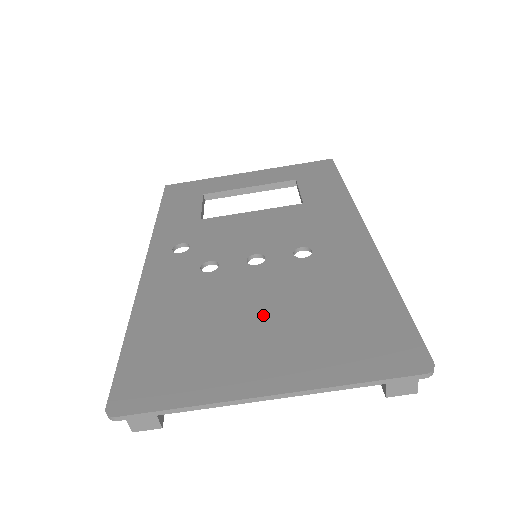
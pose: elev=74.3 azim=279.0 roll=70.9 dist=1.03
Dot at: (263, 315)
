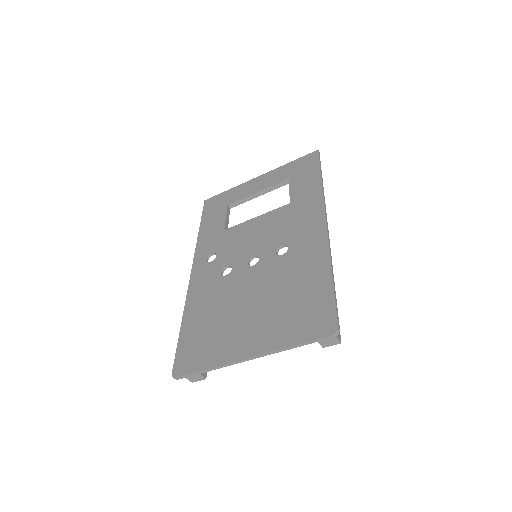
Dot at: (252, 305)
